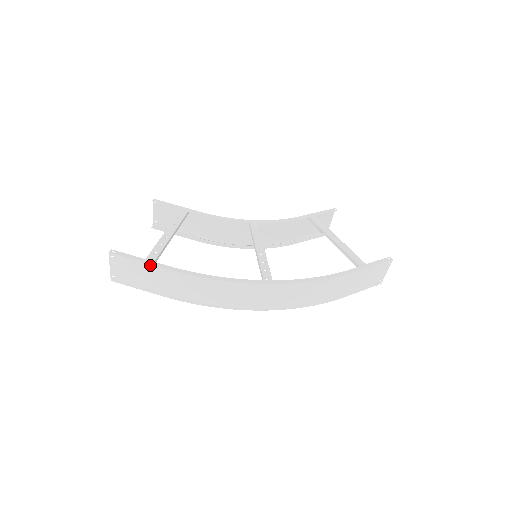
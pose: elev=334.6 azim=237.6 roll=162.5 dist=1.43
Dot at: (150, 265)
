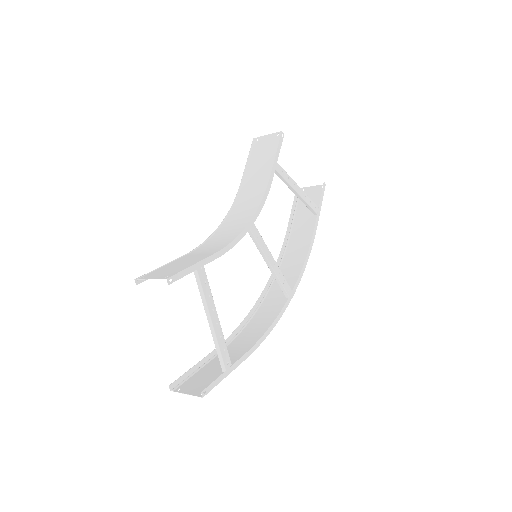
Dot at: occluded
